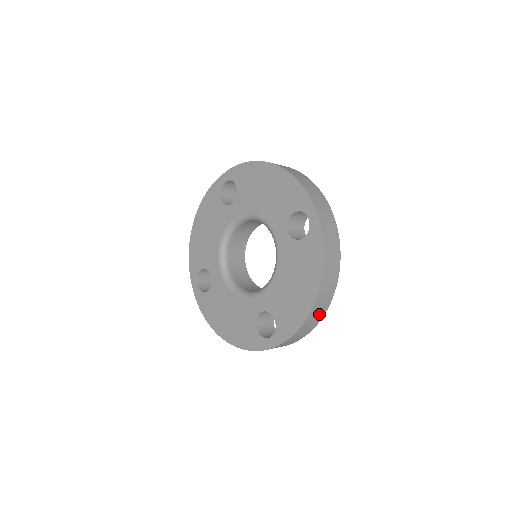
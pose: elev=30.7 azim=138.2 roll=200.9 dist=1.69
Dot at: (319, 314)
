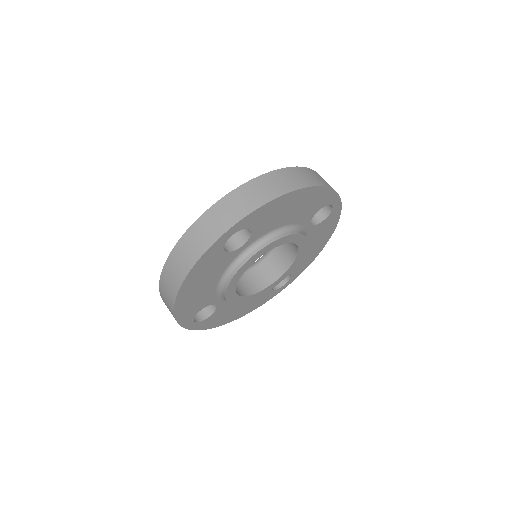
Dot at: (279, 187)
